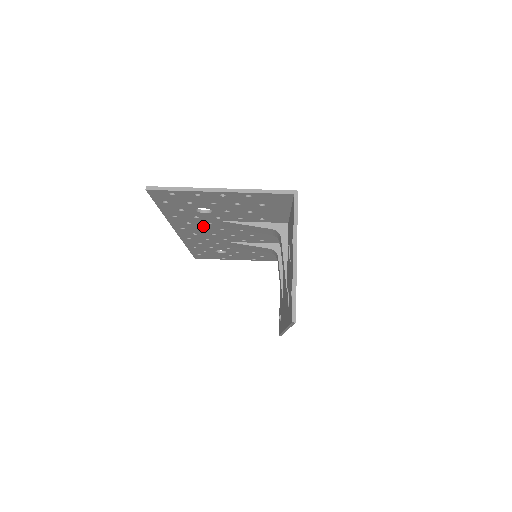
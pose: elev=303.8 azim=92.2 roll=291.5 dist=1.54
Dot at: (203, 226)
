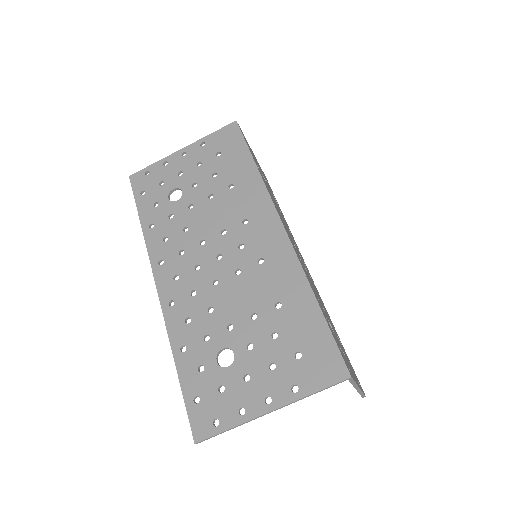
Dot at: (200, 304)
